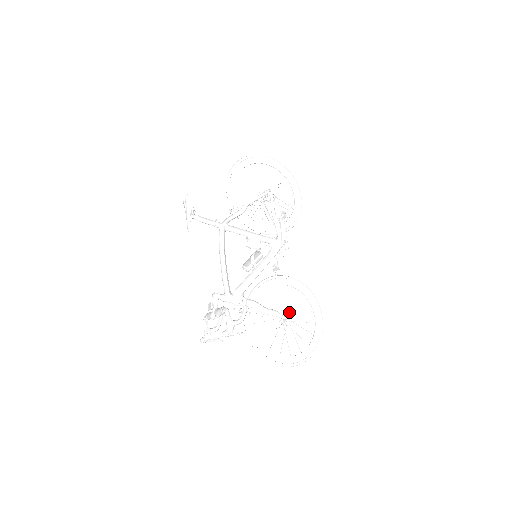
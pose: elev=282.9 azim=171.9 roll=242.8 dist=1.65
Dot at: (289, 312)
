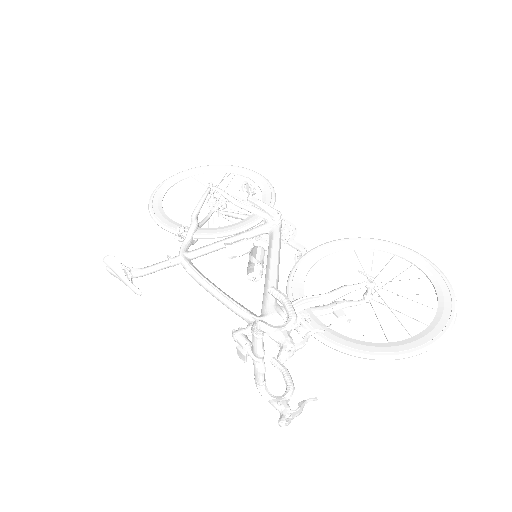
Dot at: (361, 272)
